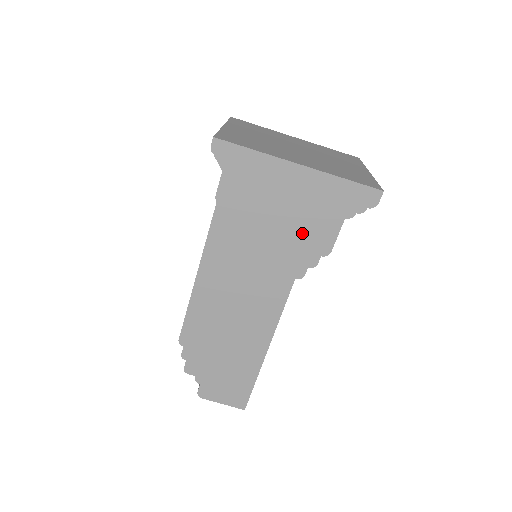
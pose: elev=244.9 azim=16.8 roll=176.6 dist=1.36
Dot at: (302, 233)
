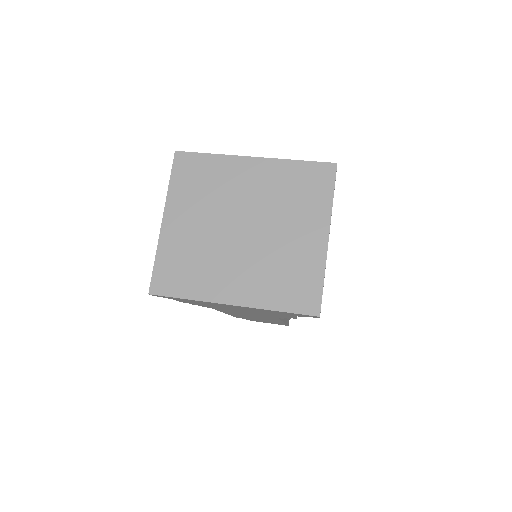
Dot at: occluded
